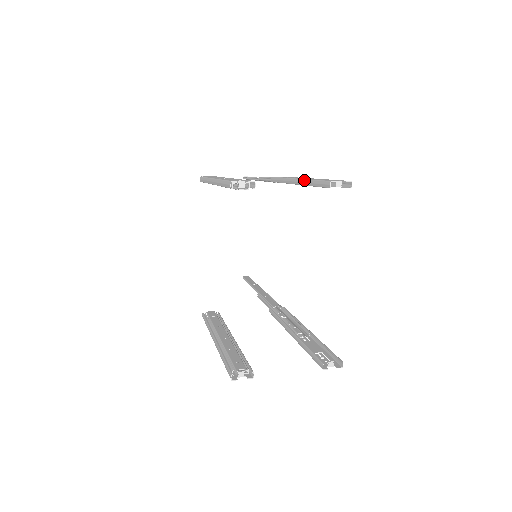
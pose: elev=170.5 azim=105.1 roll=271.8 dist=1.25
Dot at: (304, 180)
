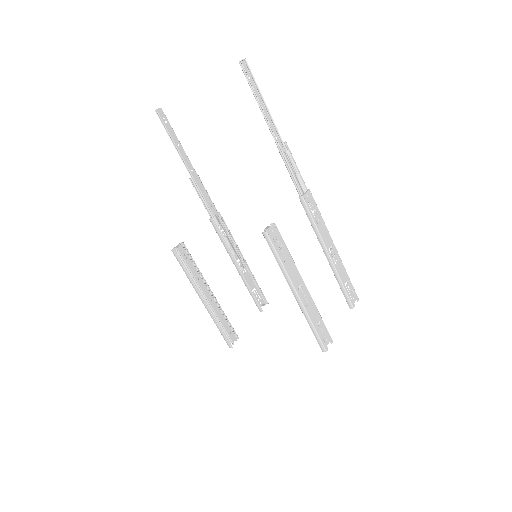
Dot at: (336, 272)
